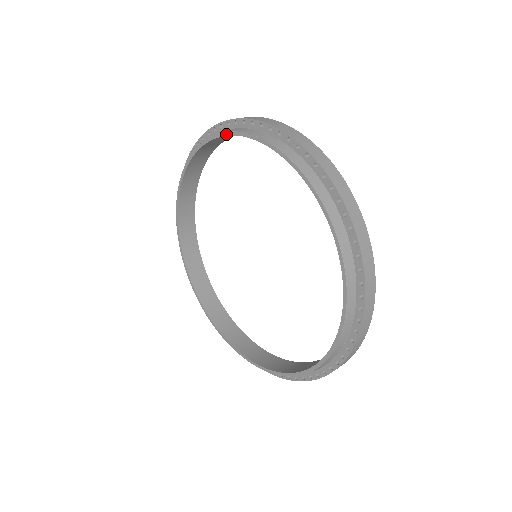
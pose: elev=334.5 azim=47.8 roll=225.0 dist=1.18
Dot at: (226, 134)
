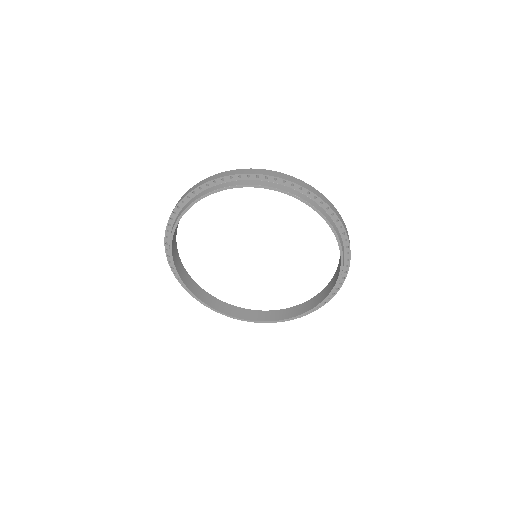
Dot at: (177, 222)
